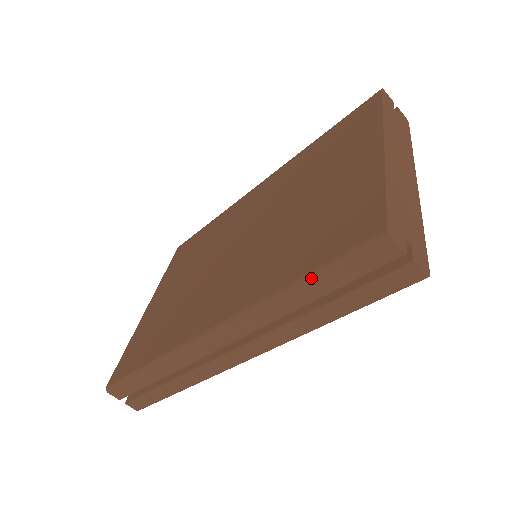
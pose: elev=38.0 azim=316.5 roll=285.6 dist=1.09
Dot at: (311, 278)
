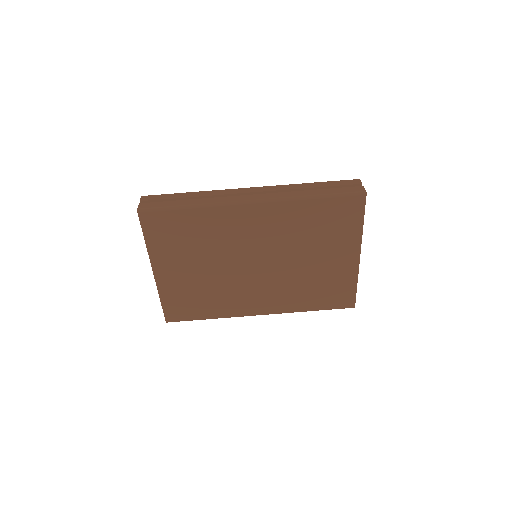
Dot at: (320, 182)
